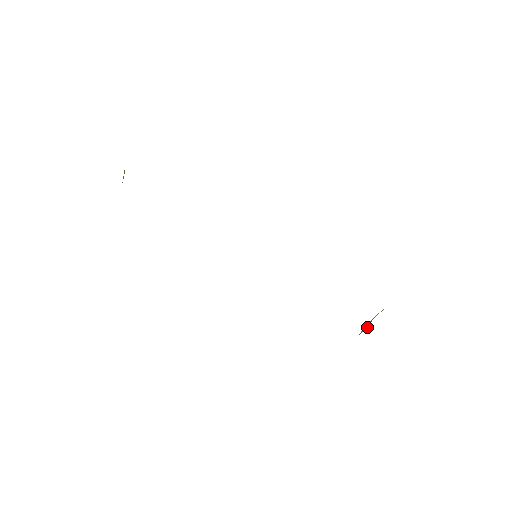
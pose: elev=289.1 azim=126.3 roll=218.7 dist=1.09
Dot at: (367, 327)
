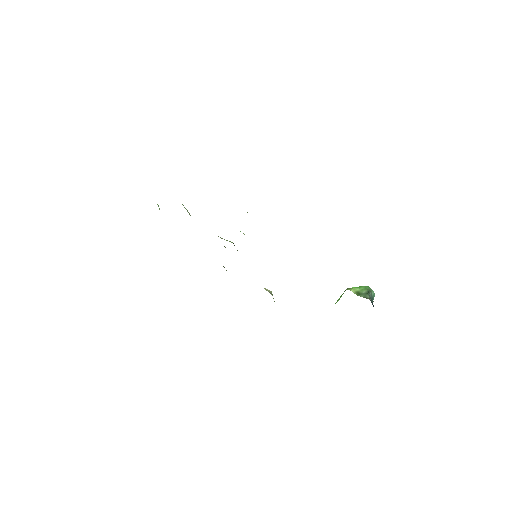
Dot at: (339, 299)
